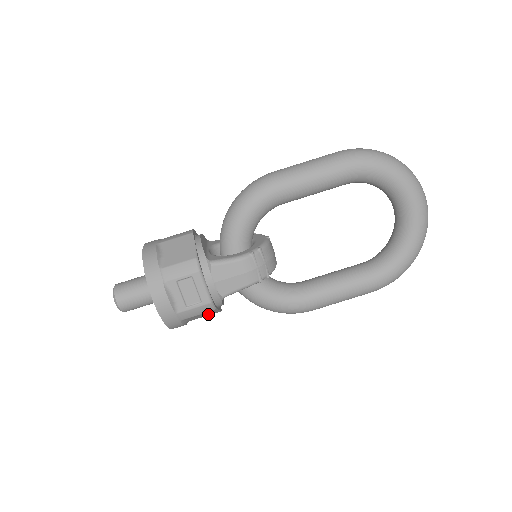
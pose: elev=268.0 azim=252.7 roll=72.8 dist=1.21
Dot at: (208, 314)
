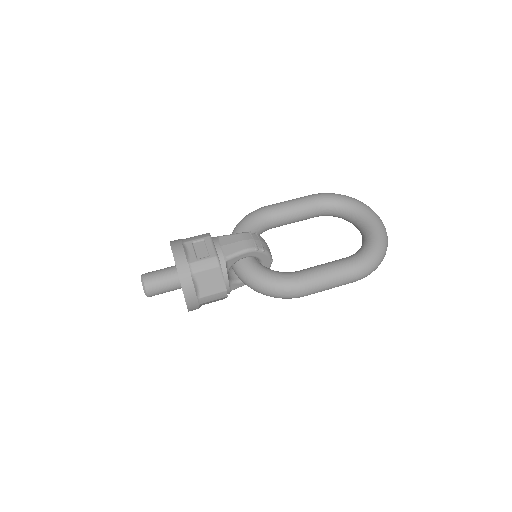
Dot at: (215, 286)
